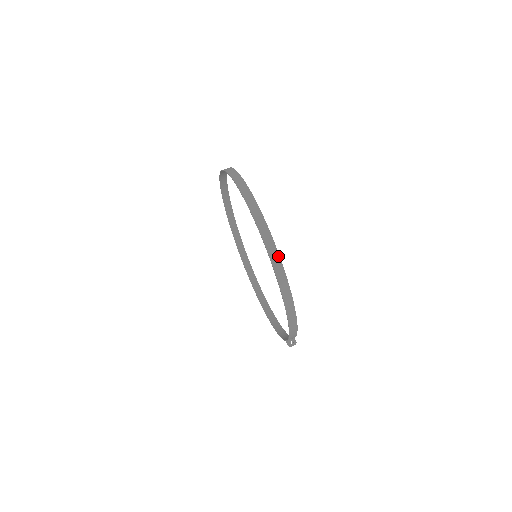
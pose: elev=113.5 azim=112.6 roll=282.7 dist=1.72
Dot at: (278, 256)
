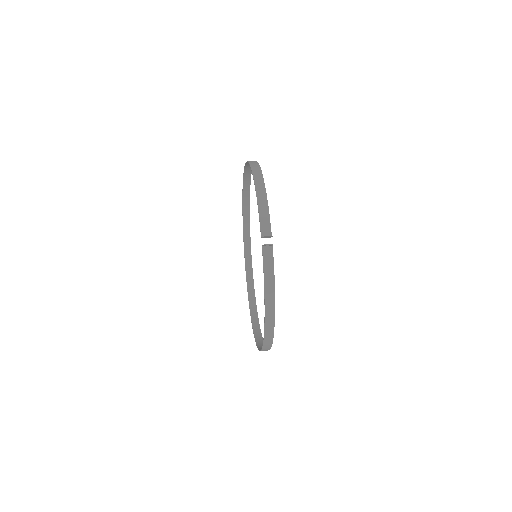
Dot at: occluded
